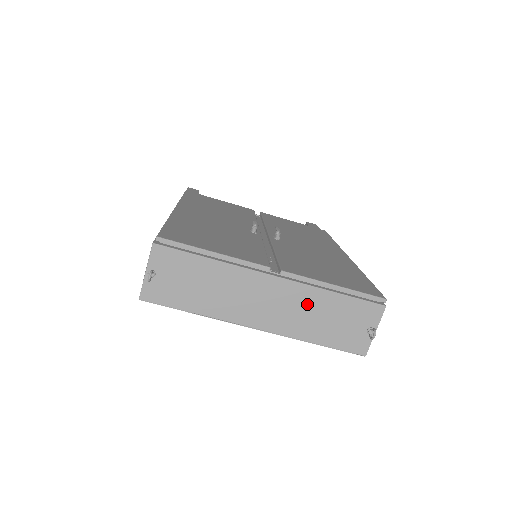
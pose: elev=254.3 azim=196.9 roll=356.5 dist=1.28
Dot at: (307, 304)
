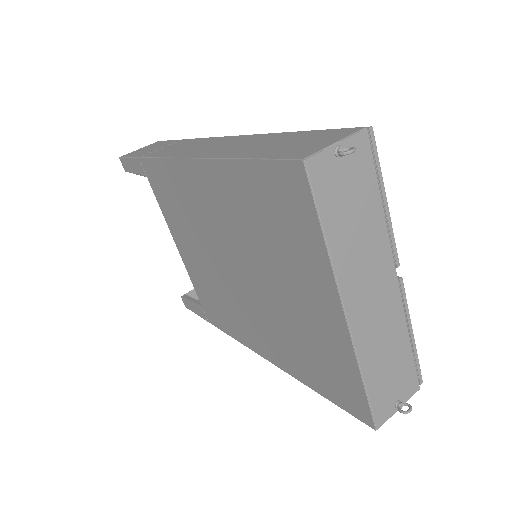
Dot at: (391, 331)
